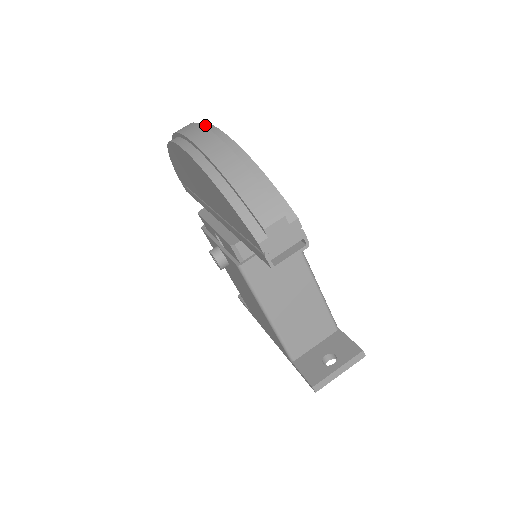
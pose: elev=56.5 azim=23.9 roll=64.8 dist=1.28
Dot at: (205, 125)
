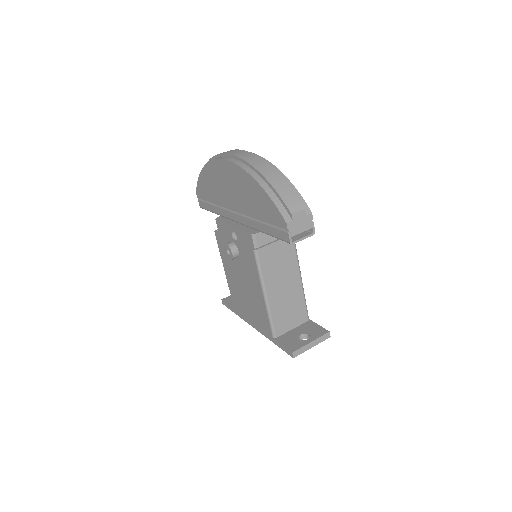
Dot at: occluded
